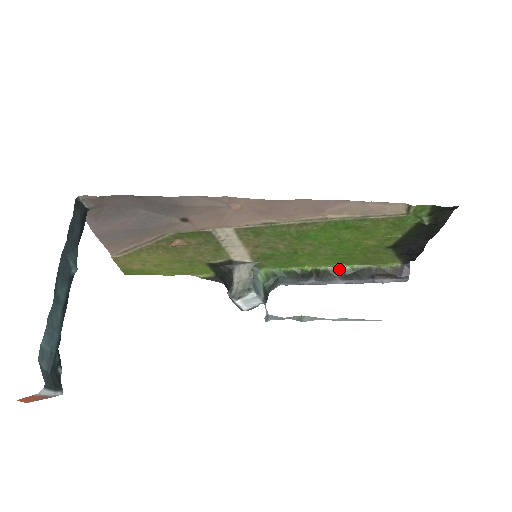
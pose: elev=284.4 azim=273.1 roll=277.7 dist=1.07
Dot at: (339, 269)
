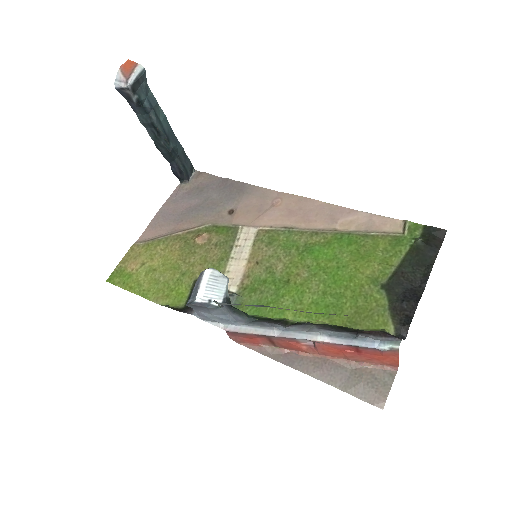
Dot at: (320, 324)
